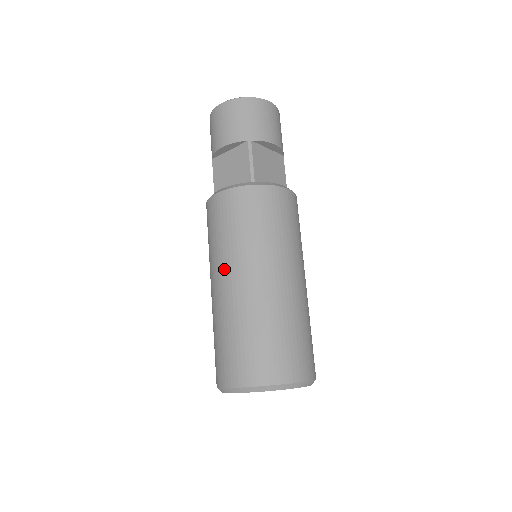
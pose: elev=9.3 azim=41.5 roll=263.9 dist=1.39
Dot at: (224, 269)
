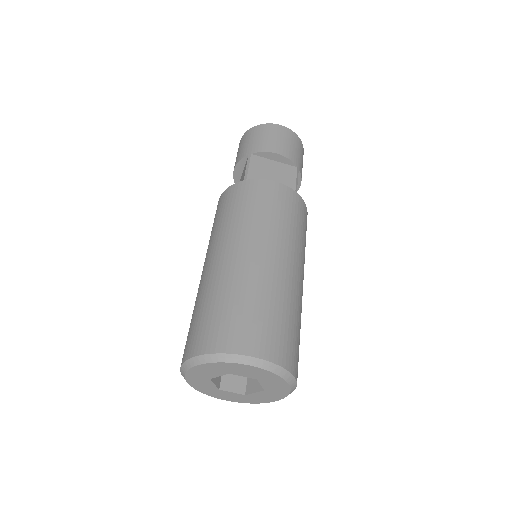
Dot at: (268, 243)
